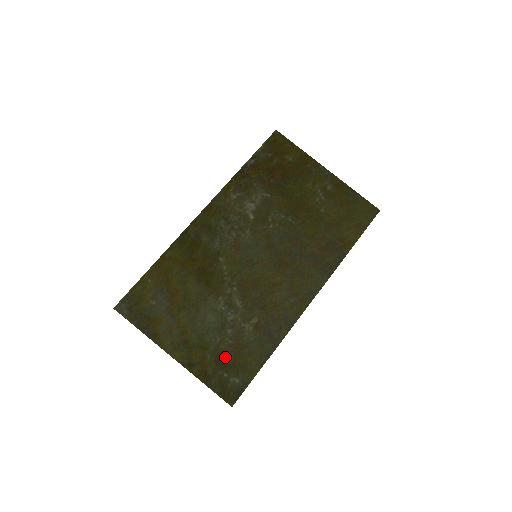
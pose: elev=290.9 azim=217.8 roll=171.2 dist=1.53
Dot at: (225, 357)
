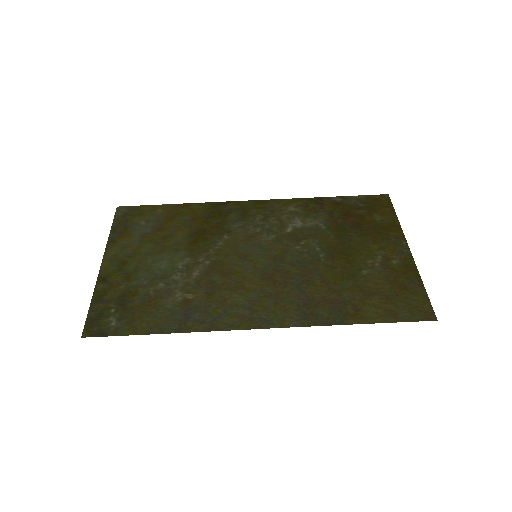
Dot at: (132, 298)
